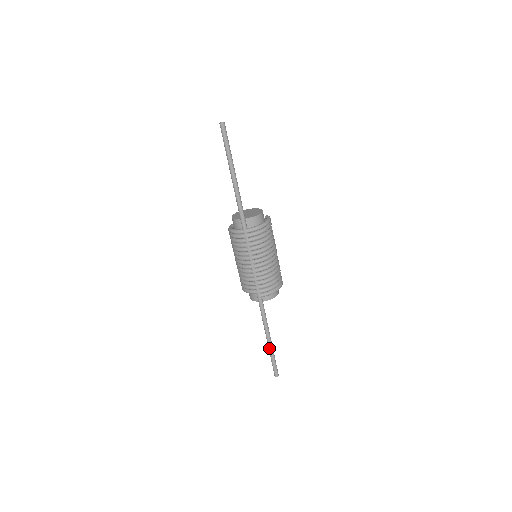
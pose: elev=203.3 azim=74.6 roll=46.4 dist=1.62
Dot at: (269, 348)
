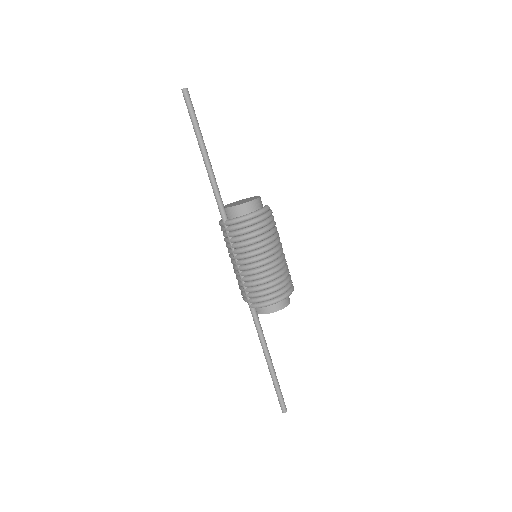
Dot at: (270, 374)
